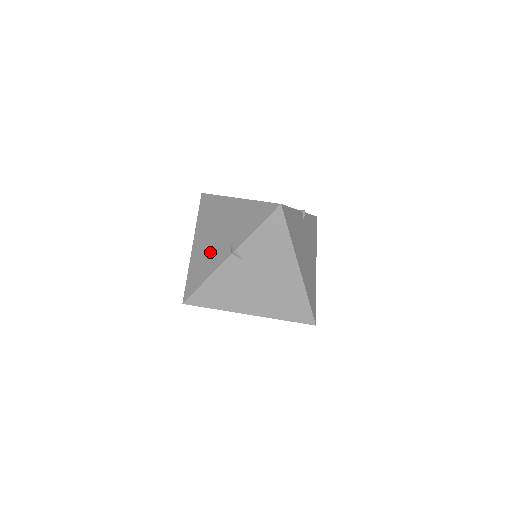
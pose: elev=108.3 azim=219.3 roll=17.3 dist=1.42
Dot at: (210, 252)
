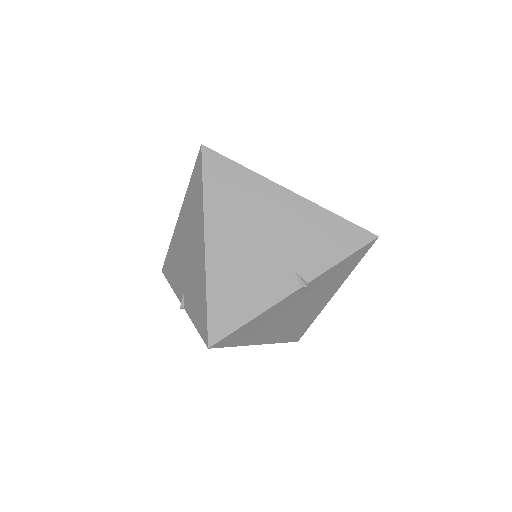
Dot at: (253, 271)
